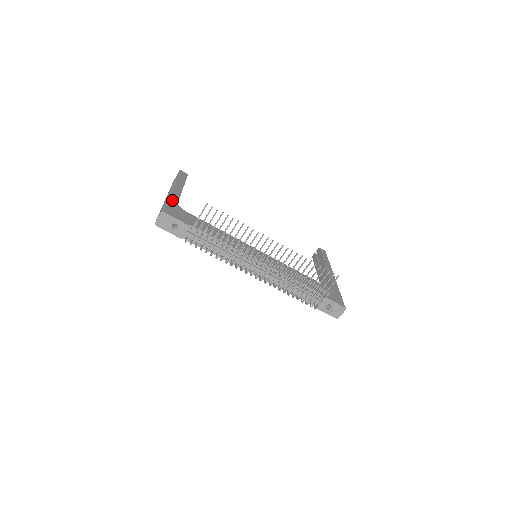
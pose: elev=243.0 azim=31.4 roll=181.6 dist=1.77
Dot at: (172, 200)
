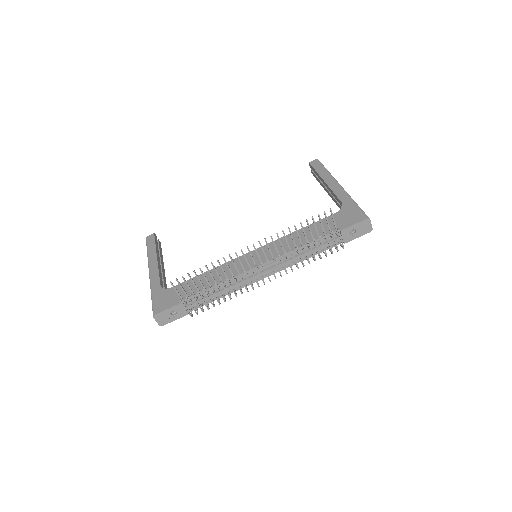
Dot at: (154, 289)
